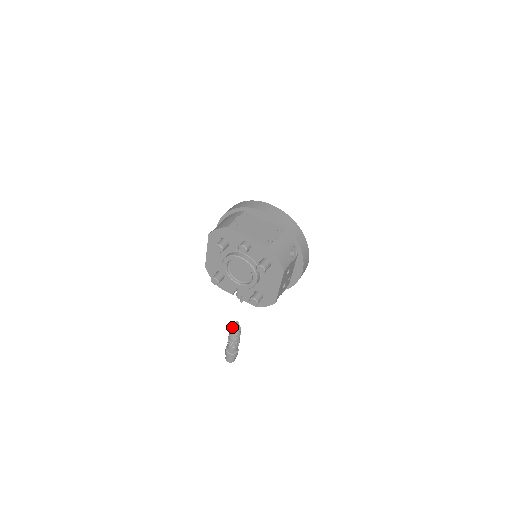
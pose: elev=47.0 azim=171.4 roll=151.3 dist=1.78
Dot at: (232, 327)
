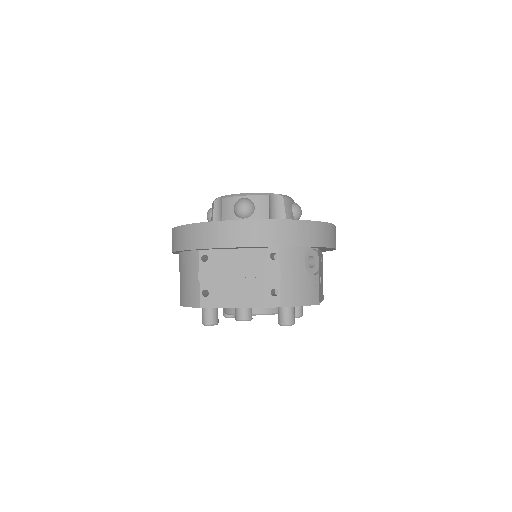
Dot at: occluded
